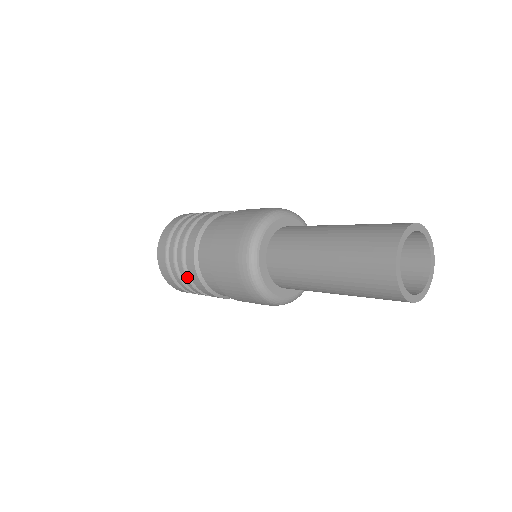
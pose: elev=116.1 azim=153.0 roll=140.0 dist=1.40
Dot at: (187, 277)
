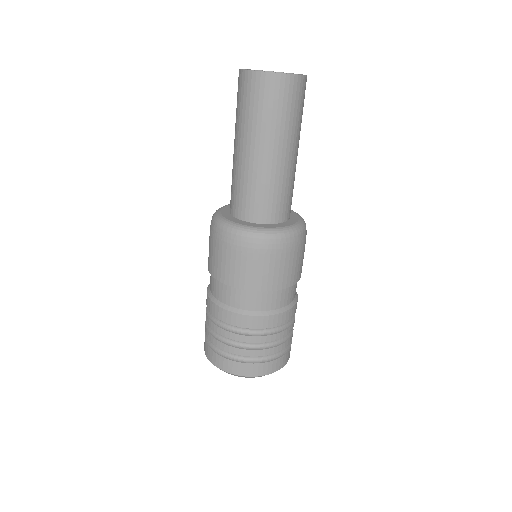
Dot at: (207, 309)
